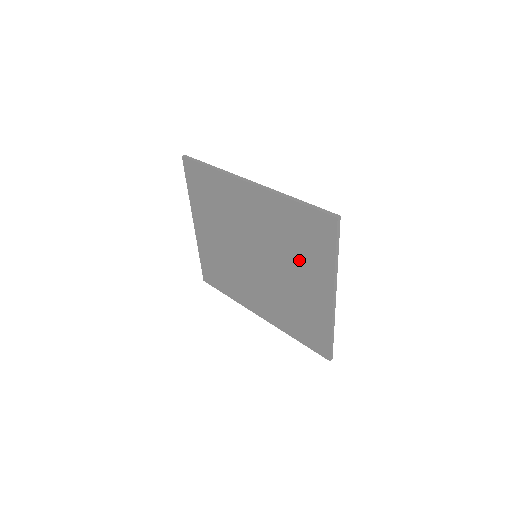
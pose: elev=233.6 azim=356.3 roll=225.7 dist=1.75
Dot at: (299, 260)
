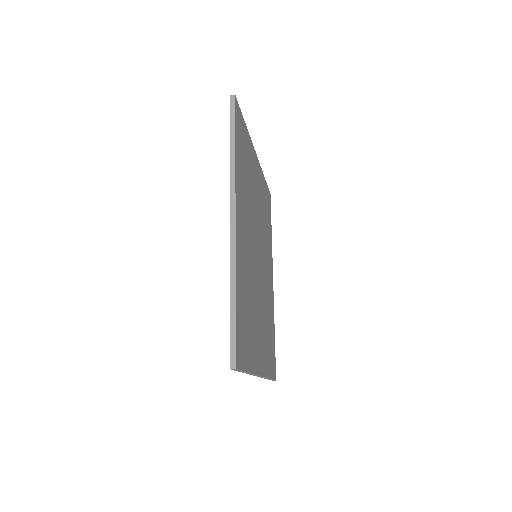
Dot at: occluded
